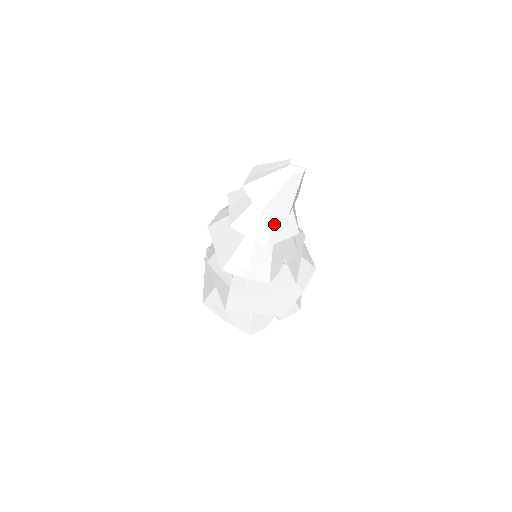
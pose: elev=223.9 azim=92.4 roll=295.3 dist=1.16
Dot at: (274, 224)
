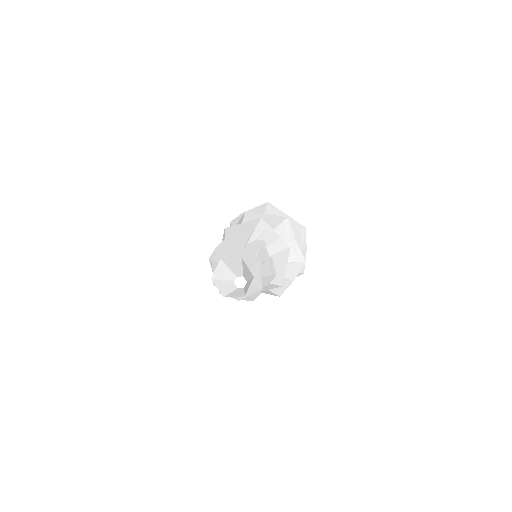
Dot at: occluded
